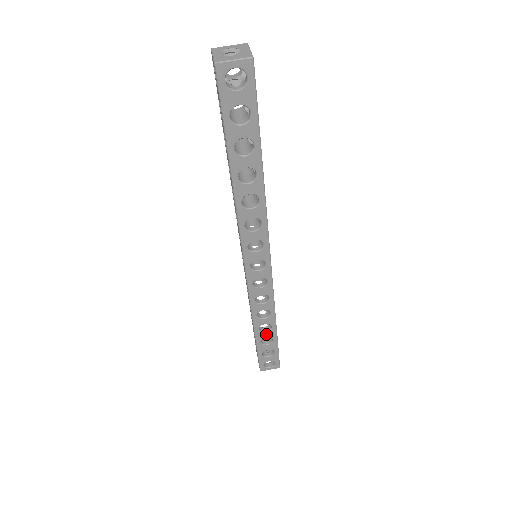
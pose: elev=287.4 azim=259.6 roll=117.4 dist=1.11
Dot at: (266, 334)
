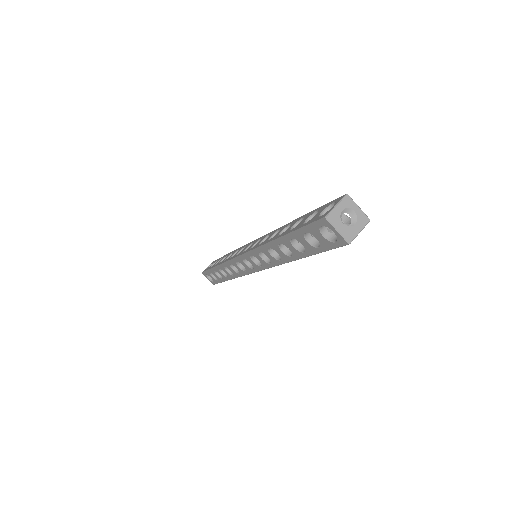
Dot at: (221, 274)
